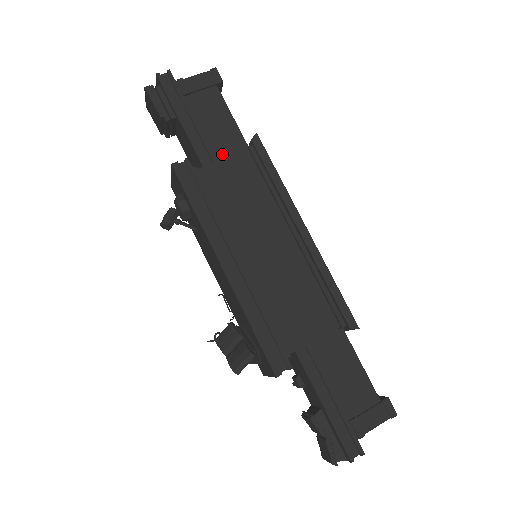
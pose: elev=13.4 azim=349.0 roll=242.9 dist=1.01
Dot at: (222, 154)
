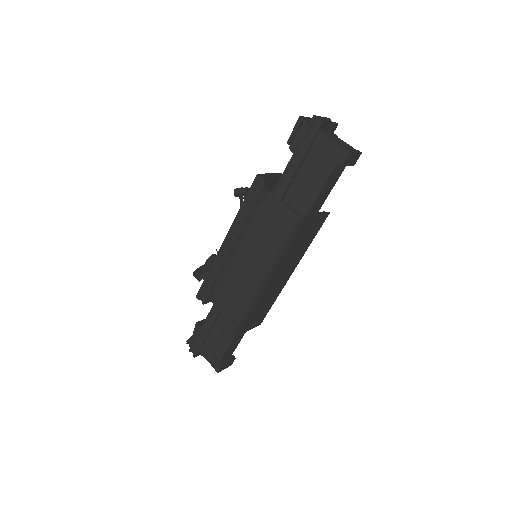
Dot at: (291, 199)
